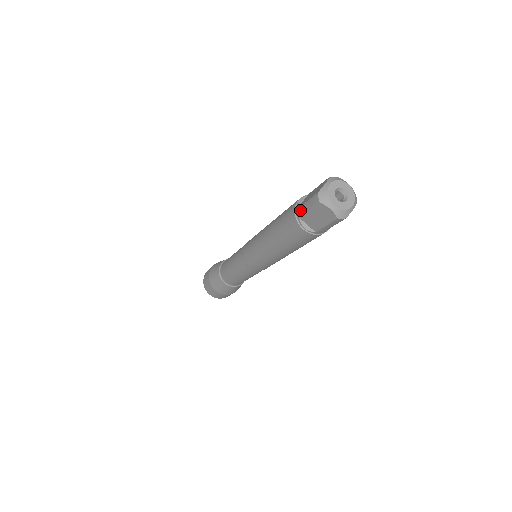
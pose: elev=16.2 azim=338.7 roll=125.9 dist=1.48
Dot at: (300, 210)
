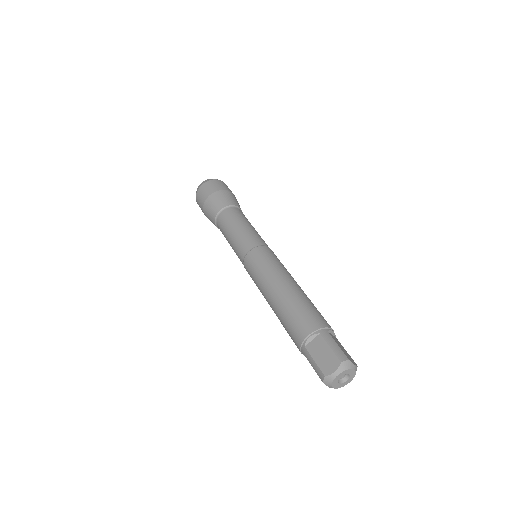
Dot at: (306, 353)
